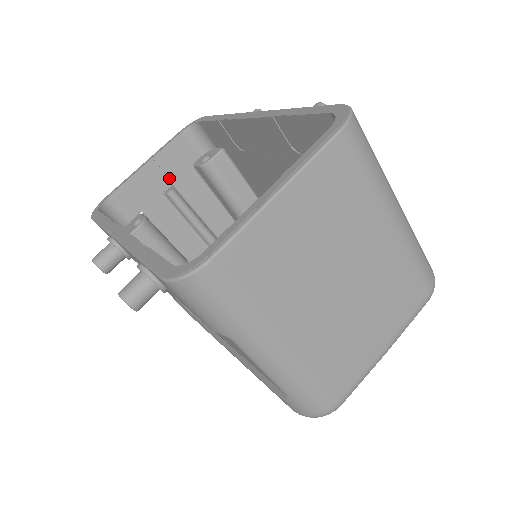
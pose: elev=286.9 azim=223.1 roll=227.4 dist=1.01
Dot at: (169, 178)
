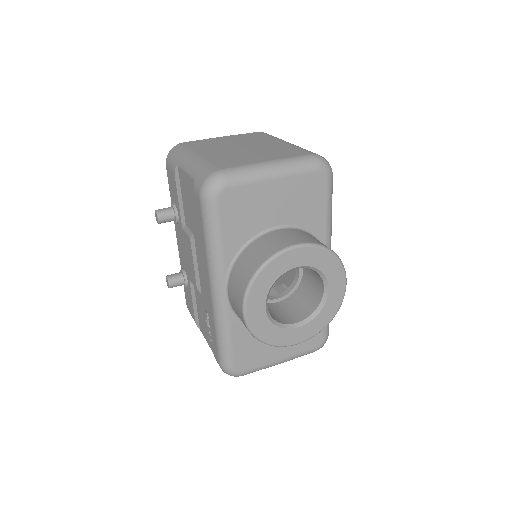
Dot at: occluded
